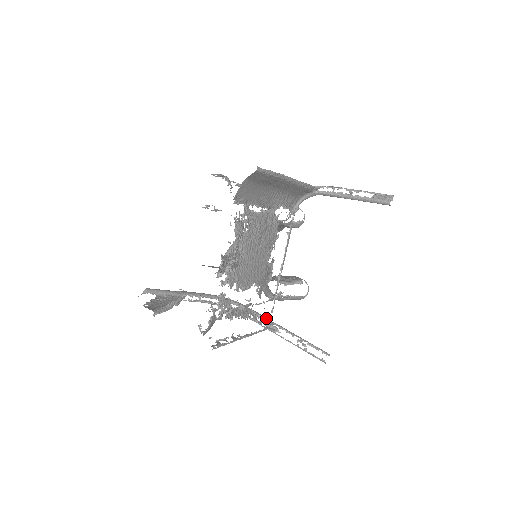
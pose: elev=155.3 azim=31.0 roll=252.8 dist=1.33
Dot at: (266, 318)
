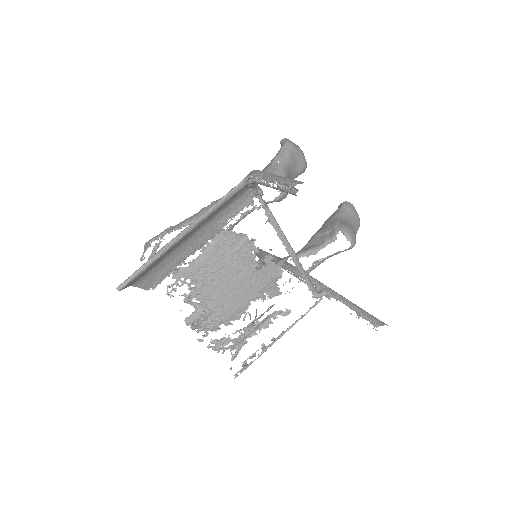
Dot at: (319, 286)
